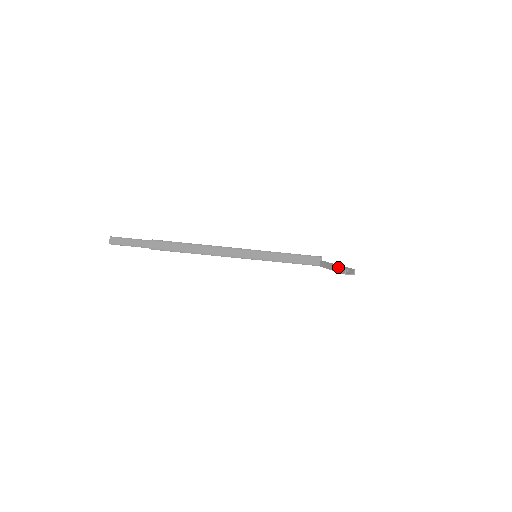
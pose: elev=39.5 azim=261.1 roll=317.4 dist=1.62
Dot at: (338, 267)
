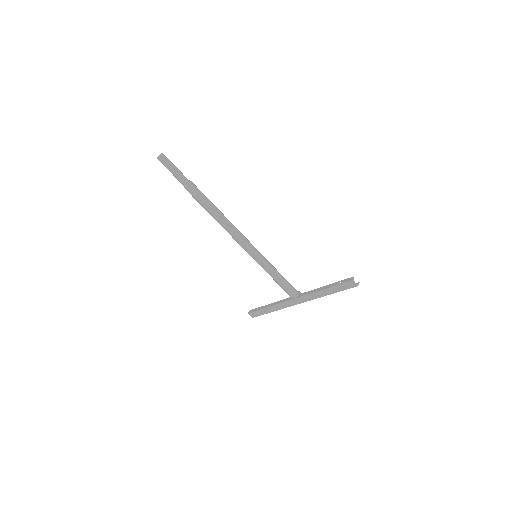
Dot at: (340, 281)
